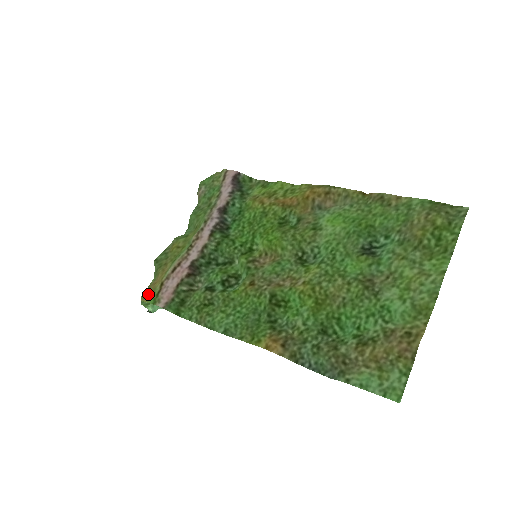
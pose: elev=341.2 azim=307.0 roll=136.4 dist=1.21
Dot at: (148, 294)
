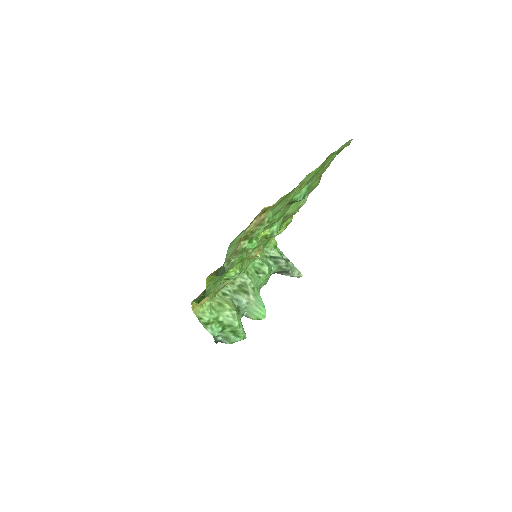
Dot at: (195, 303)
